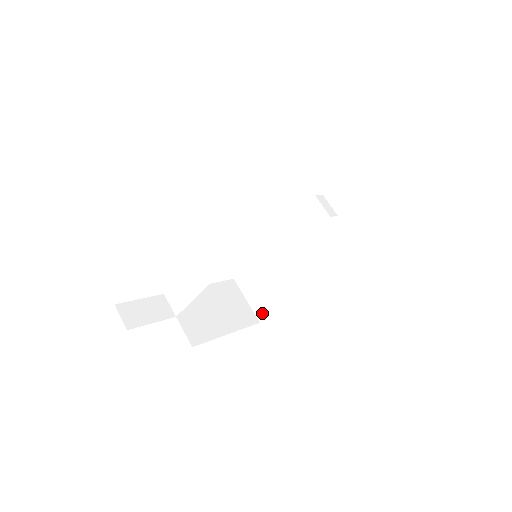
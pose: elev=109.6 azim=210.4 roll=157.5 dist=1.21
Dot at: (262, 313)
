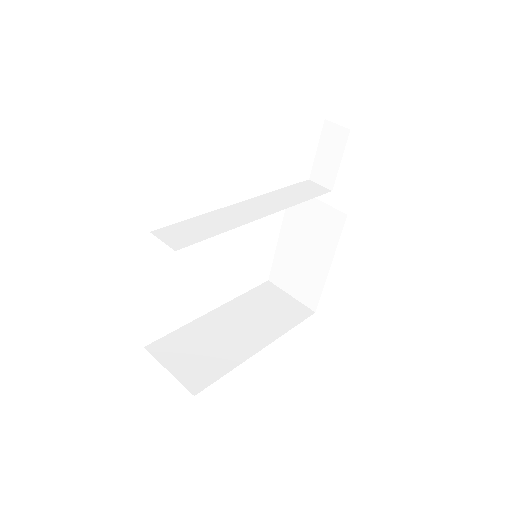
Dot at: (198, 383)
